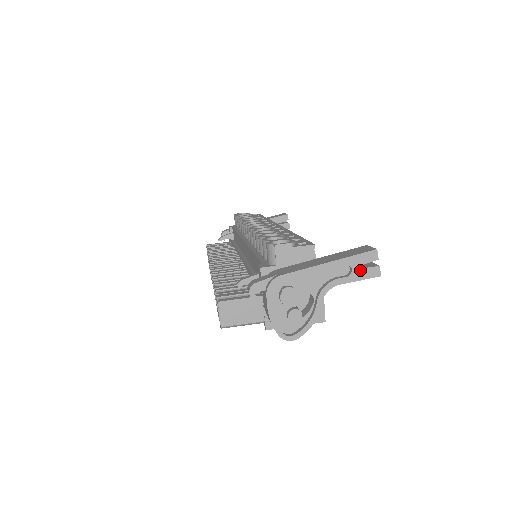
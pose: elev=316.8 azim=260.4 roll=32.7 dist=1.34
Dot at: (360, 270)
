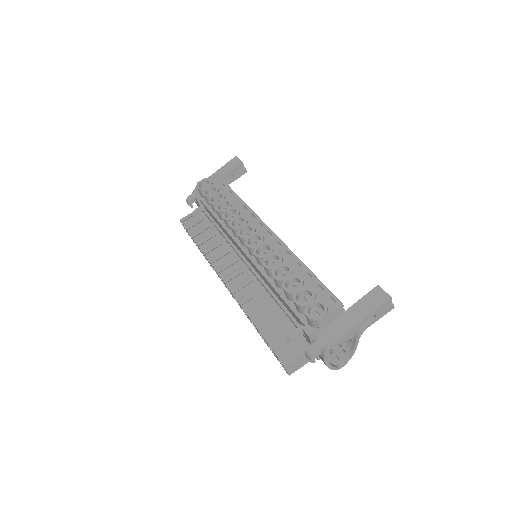
Dot at: (381, 313)
